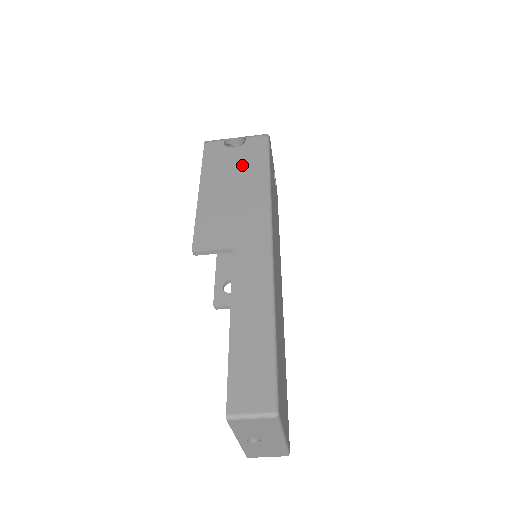
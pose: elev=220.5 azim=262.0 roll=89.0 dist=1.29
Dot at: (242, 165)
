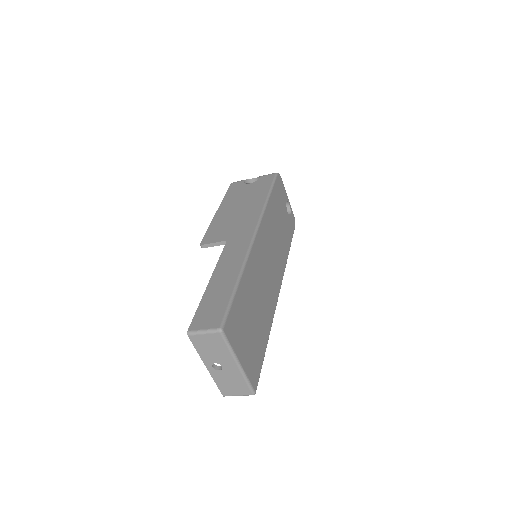
Dot at: (252, 192)
